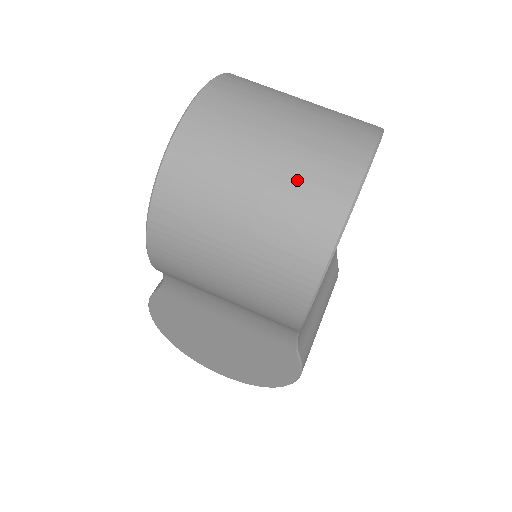
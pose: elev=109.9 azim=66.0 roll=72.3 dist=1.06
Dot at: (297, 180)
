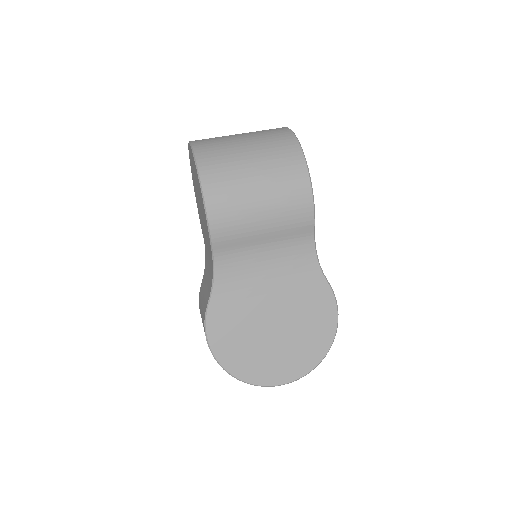
Dot at: (263, 136)
